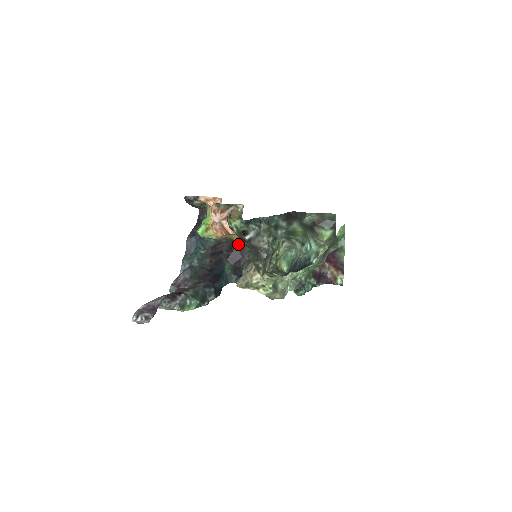
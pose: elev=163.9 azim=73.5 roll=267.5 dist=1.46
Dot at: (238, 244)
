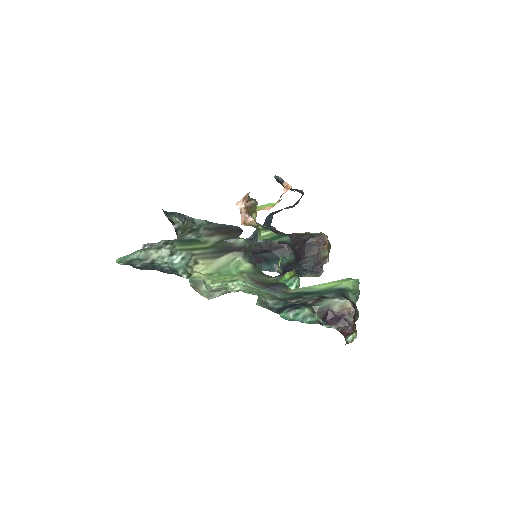
Dot at: (309, 243)
